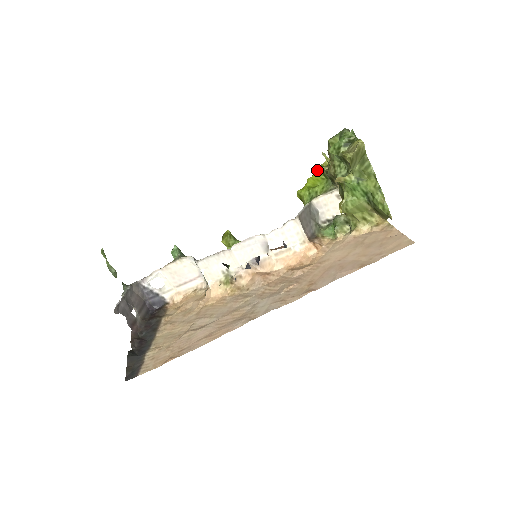
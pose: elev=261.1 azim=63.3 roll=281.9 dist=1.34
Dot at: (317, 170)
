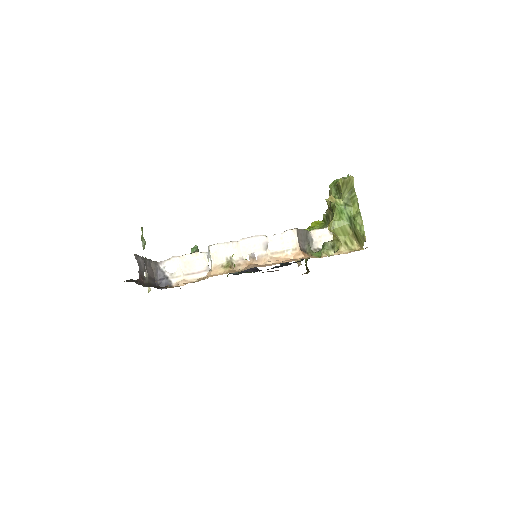
Dot at: occluded
